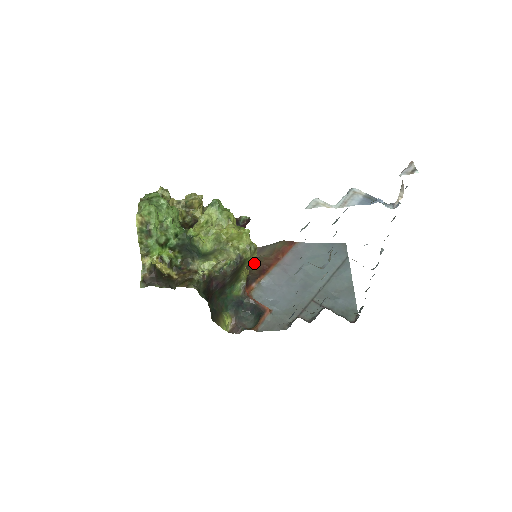
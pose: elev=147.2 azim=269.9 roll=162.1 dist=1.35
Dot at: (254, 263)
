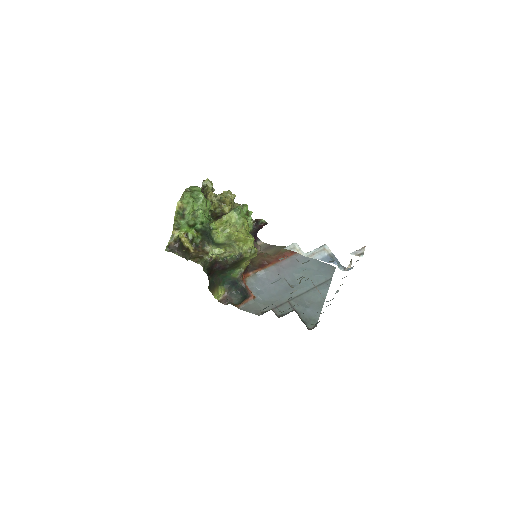
Dot at: (258, 257)
